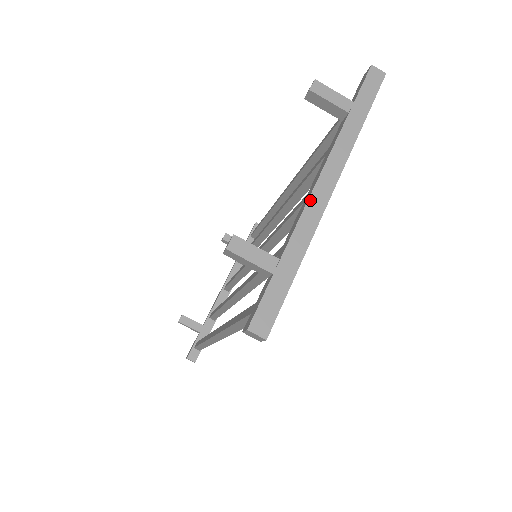
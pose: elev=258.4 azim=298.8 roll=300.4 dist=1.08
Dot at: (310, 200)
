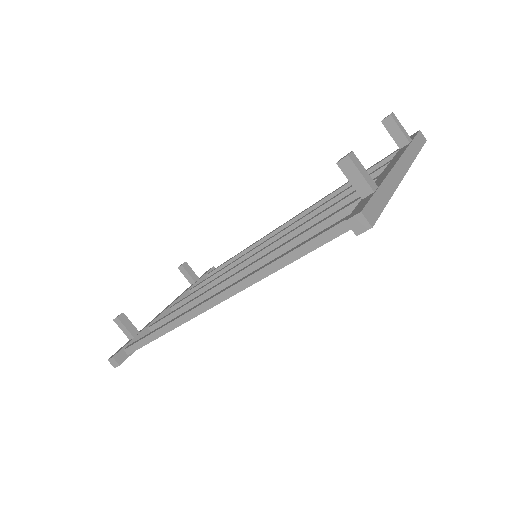
Dot at: (394, 168)
